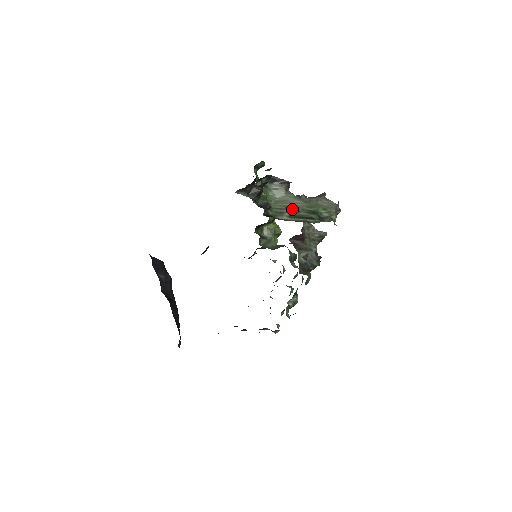
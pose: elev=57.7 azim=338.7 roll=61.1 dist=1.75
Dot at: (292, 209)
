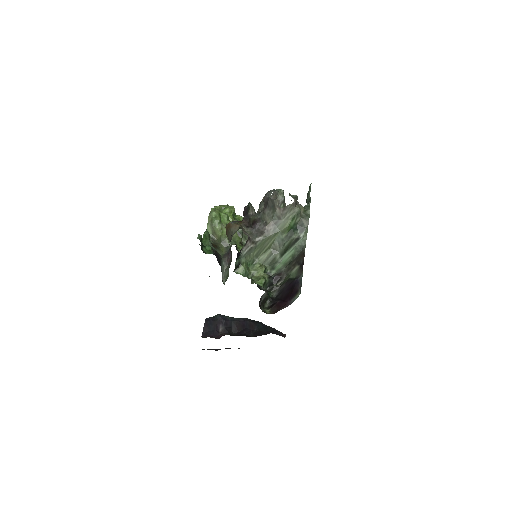
Dot at: (275, 248)
